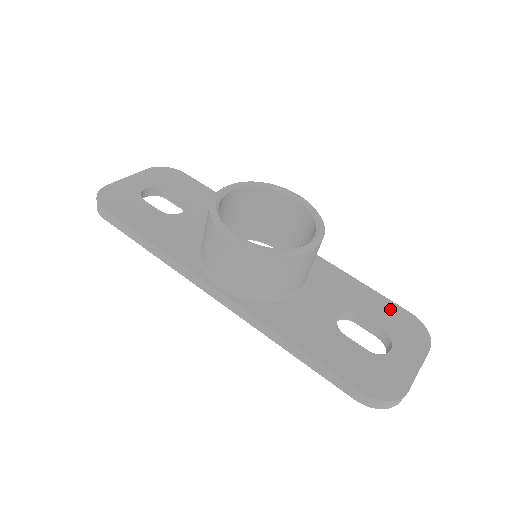
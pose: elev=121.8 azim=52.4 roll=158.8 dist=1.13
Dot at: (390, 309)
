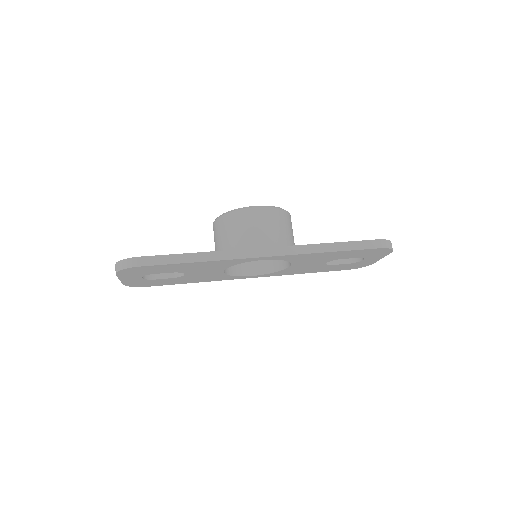
Dot at: occluded
